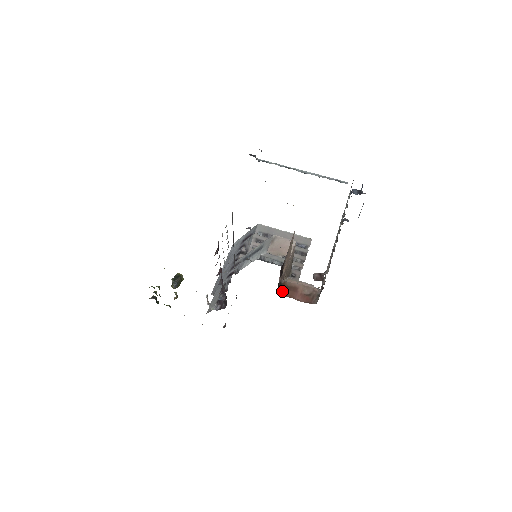
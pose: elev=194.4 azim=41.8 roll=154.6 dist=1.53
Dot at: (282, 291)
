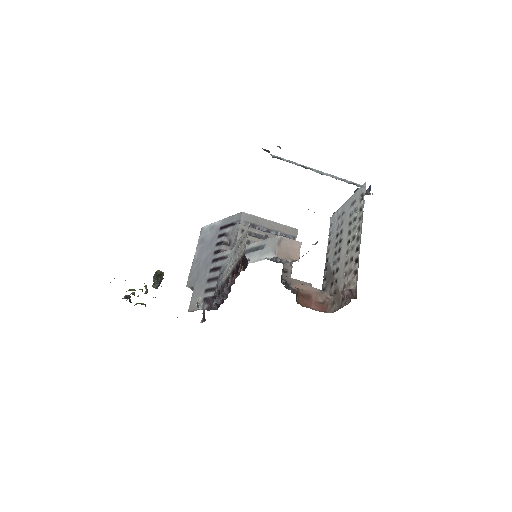
Dot at: (298, 301)
